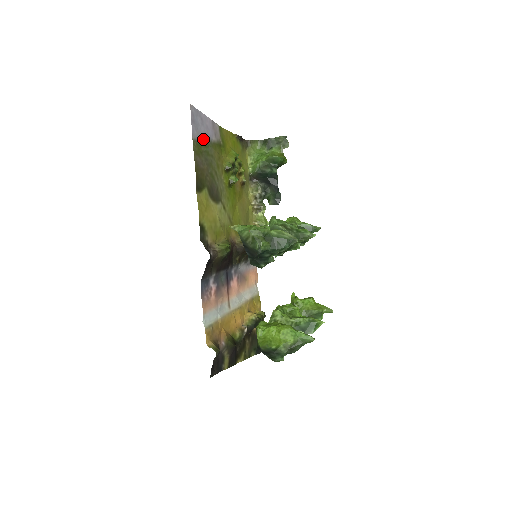
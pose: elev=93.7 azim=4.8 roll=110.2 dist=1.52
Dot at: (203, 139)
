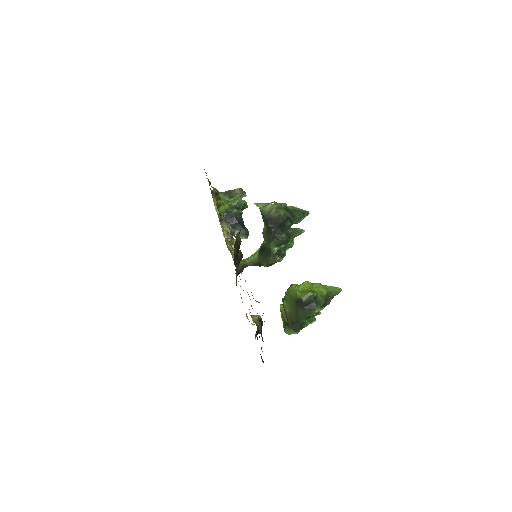
Dot at: occluded
